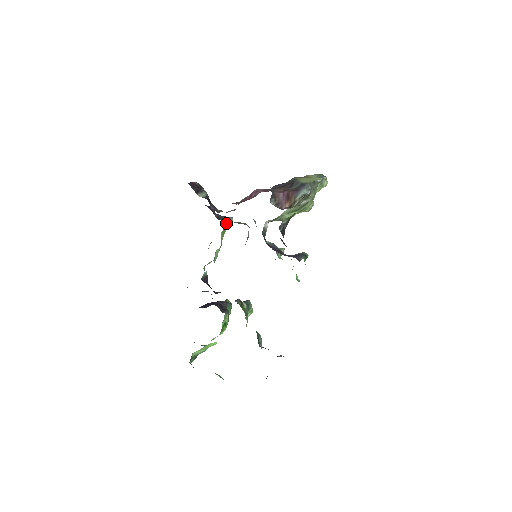
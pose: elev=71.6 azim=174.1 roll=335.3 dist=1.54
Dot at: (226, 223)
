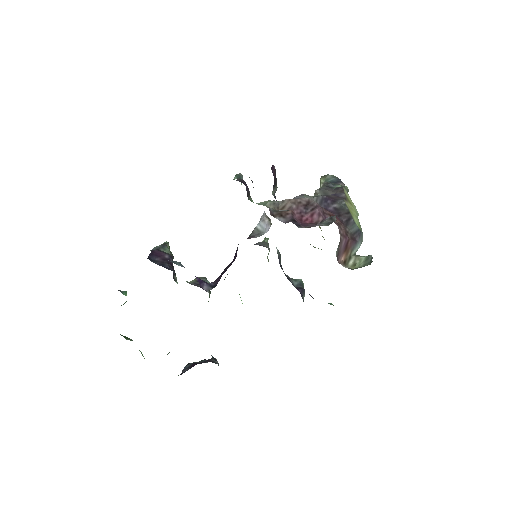
Dot at: occluded
